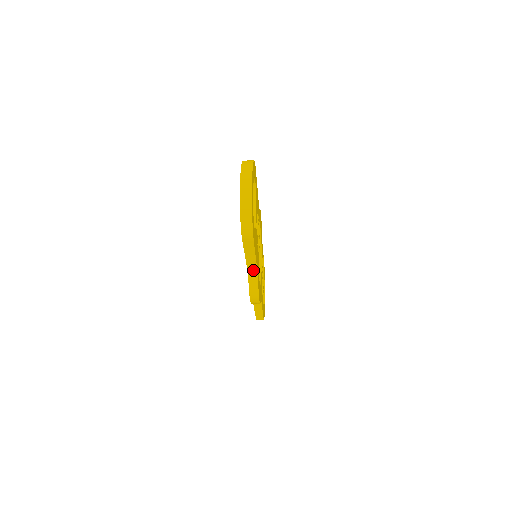
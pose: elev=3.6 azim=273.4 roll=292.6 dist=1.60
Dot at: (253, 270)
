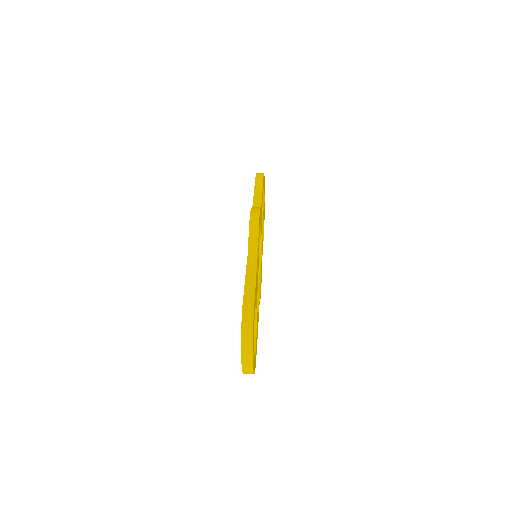
Dot at: occluded
